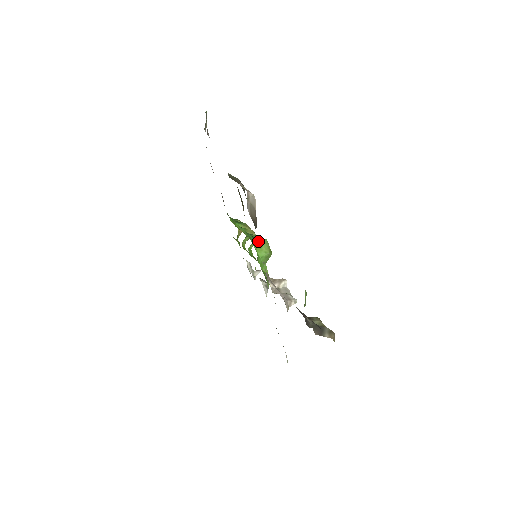
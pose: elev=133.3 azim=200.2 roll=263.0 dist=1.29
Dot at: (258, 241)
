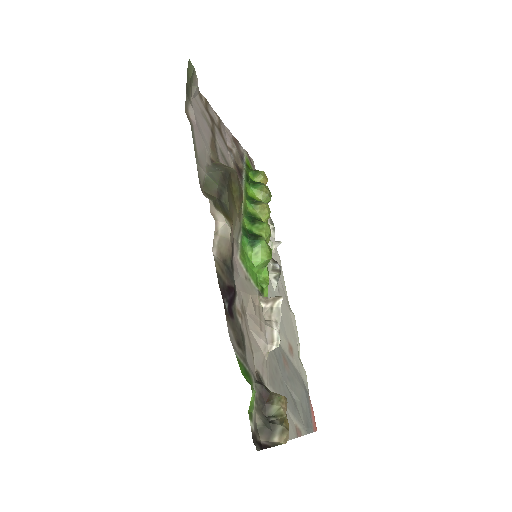
Dot at: (254, 245)
